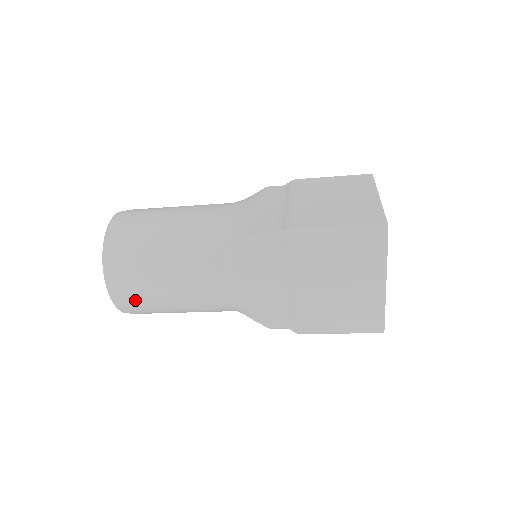
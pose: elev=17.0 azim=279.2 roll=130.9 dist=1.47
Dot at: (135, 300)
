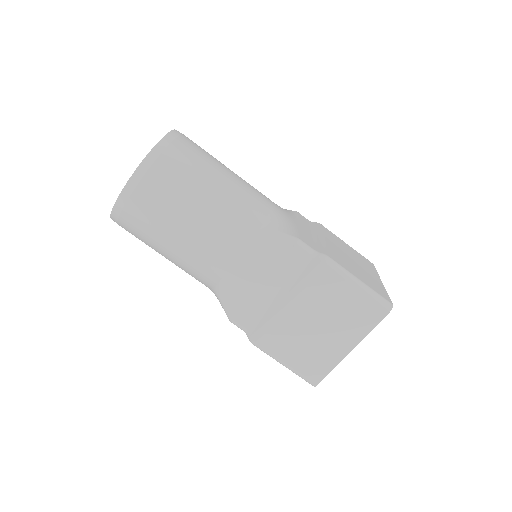
Dot at: (192, 147)
